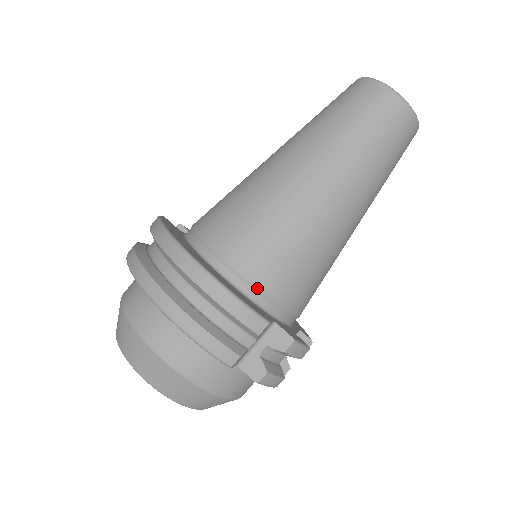
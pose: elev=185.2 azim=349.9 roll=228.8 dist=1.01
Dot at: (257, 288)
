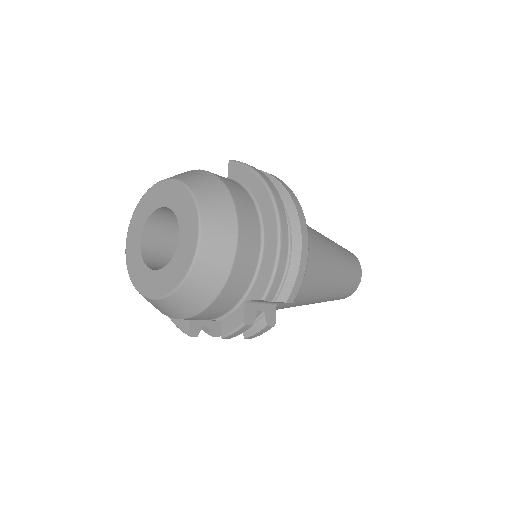
Dot at: occluded
